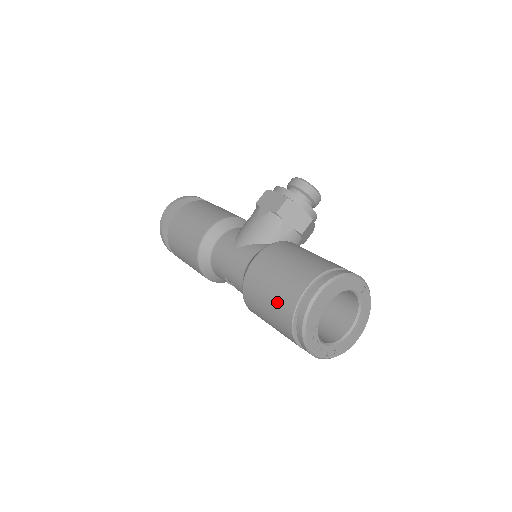
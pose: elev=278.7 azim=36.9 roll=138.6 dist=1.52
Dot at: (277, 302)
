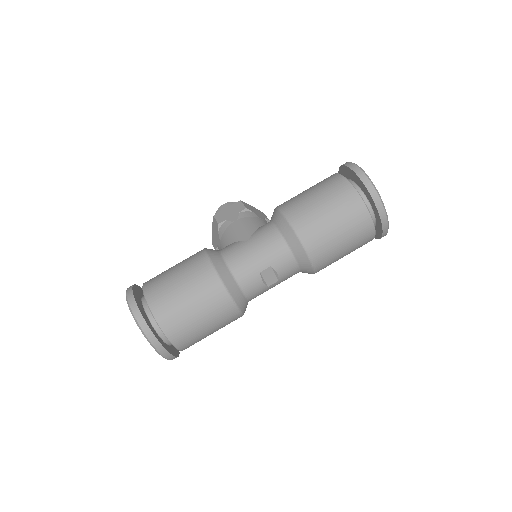
Dot at: (337, 201)
